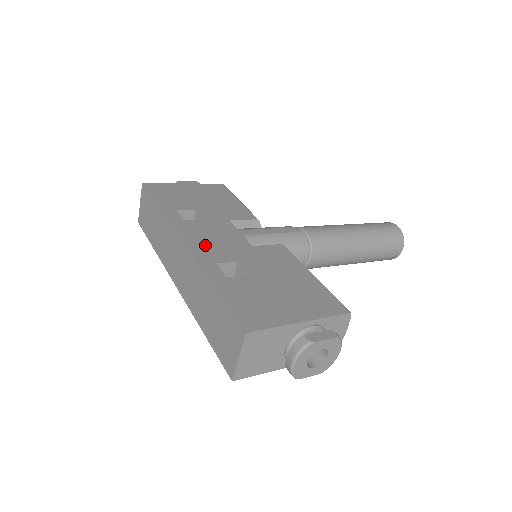
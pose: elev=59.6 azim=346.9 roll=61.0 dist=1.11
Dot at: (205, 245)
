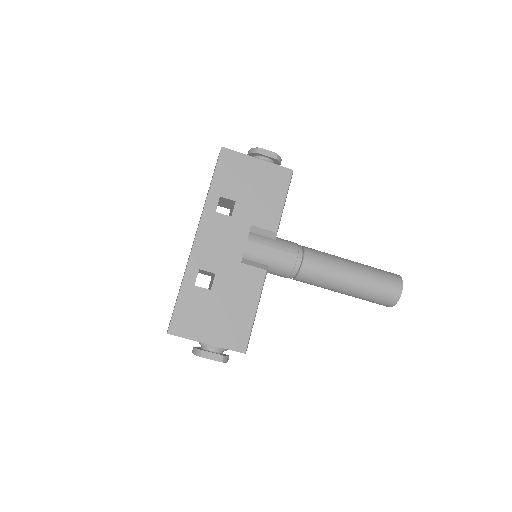
Dot at: (207, 247)
